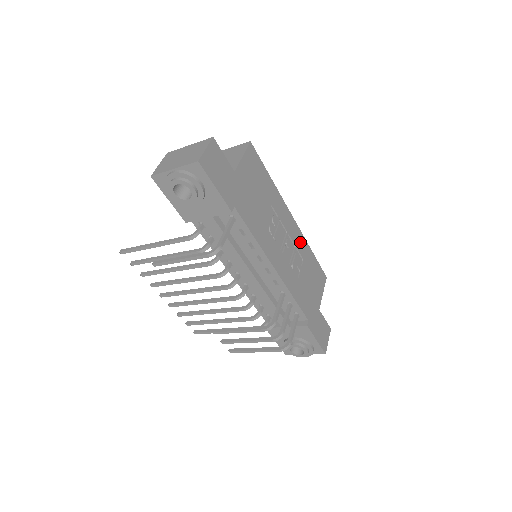
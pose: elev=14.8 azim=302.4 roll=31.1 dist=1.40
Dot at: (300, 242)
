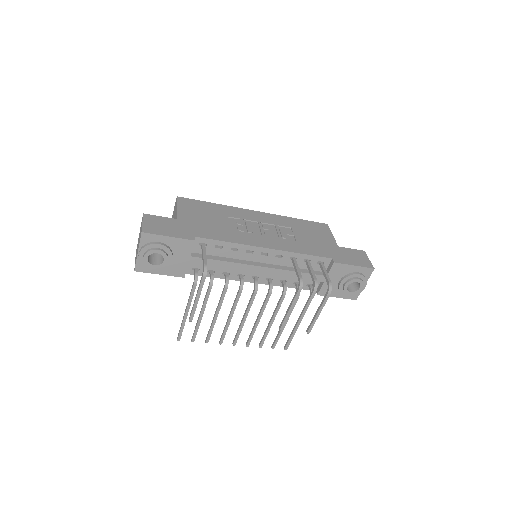
Dot at: (277, 220)
